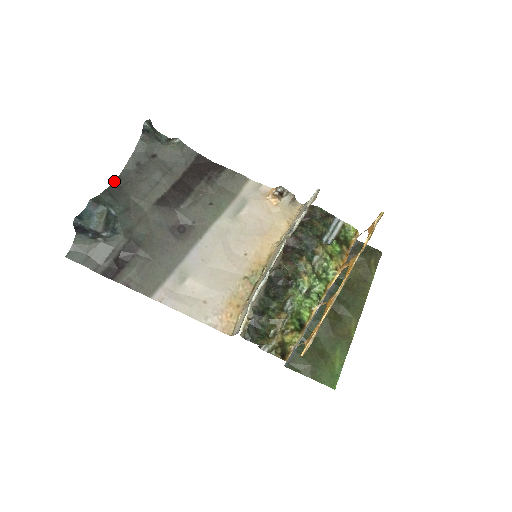
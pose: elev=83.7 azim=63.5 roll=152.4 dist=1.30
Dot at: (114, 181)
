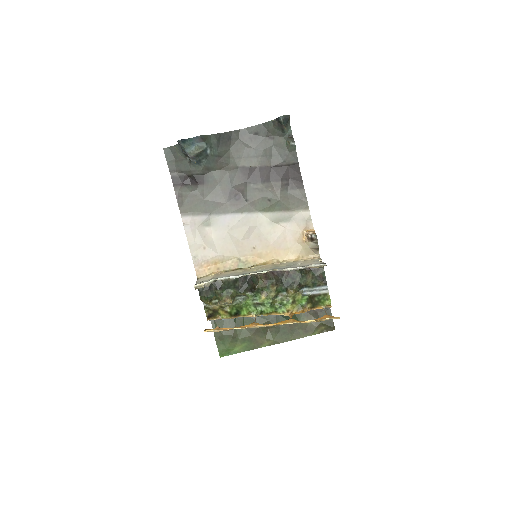
Dot at: (231, 131)
